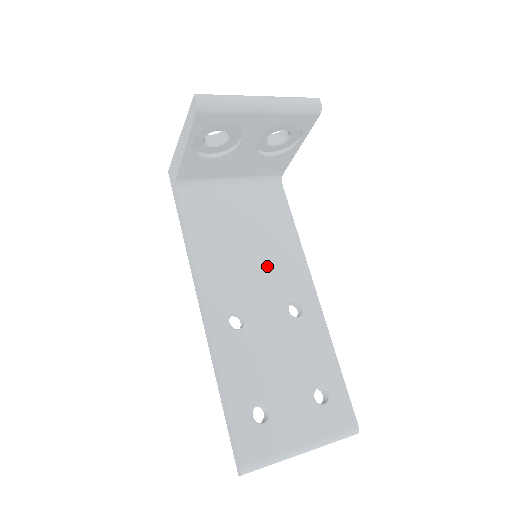
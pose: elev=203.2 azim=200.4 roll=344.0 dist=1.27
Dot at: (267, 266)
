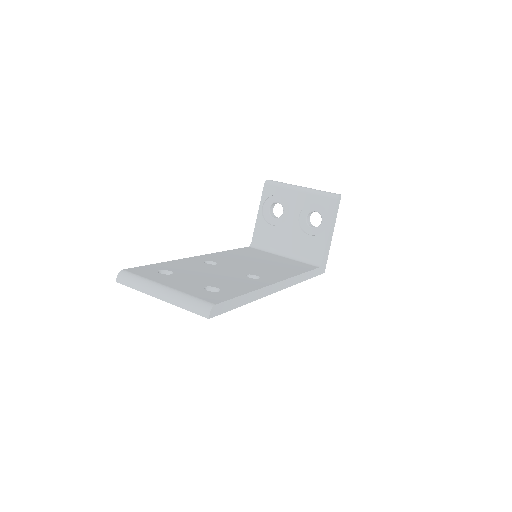
Dot at: (260, 267)
